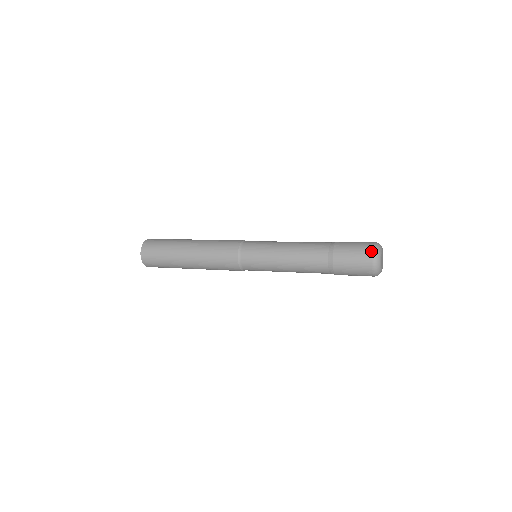
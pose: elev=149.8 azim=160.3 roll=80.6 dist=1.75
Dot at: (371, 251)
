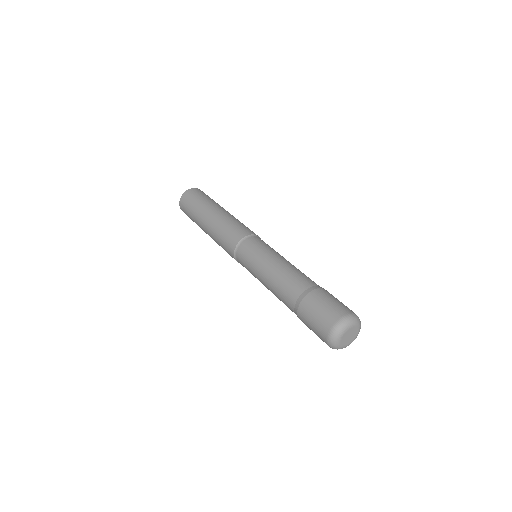
Dot at: (341, 315)
